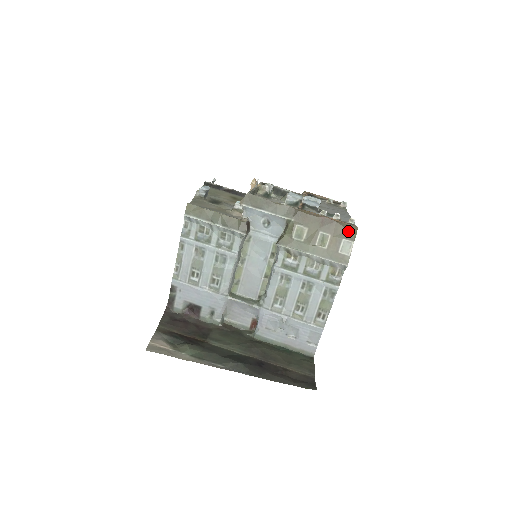
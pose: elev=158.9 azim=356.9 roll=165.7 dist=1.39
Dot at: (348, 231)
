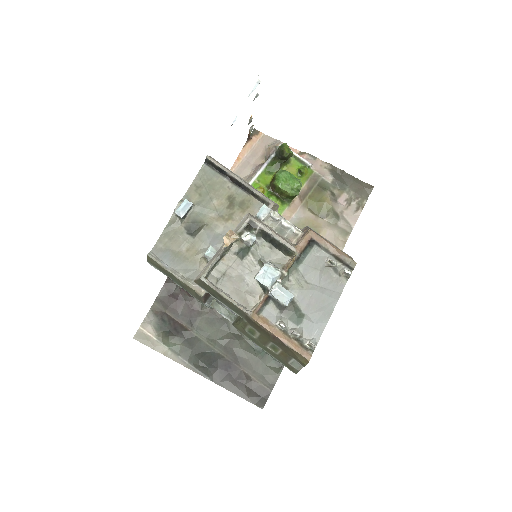
Dot at: (298, 359)
